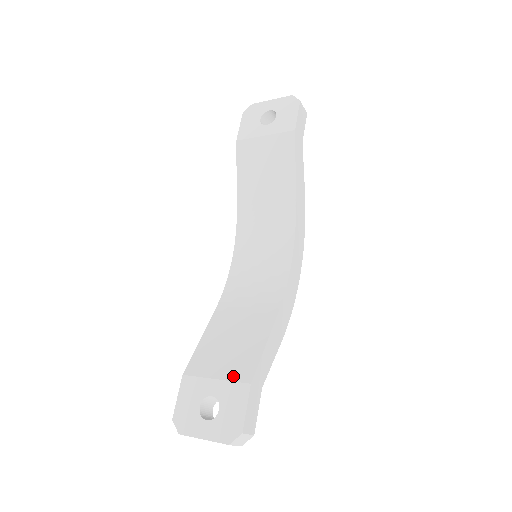
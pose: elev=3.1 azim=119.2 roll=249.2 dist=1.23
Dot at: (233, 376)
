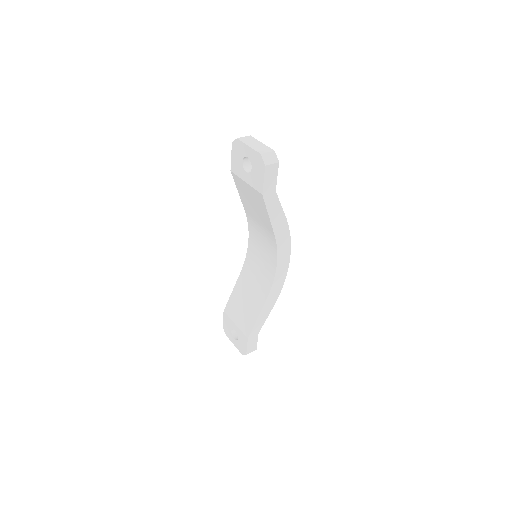
Dot at: (242, 328)
